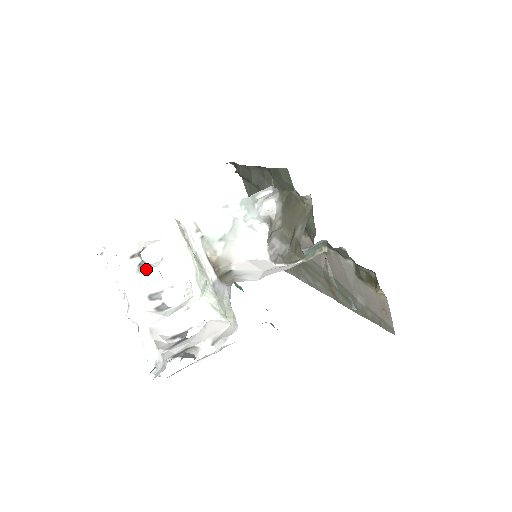
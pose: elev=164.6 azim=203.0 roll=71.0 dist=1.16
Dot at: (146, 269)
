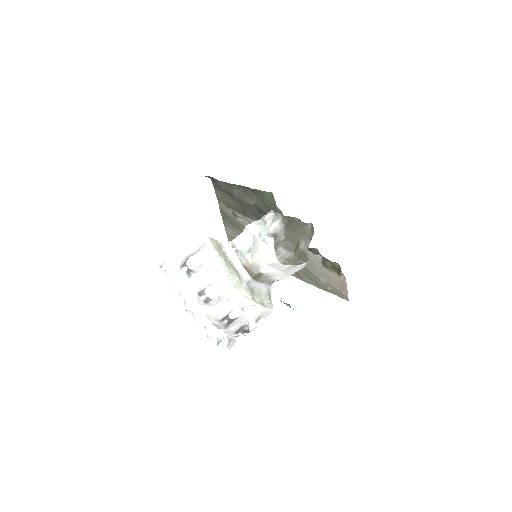
Dot at: (193, 274)
